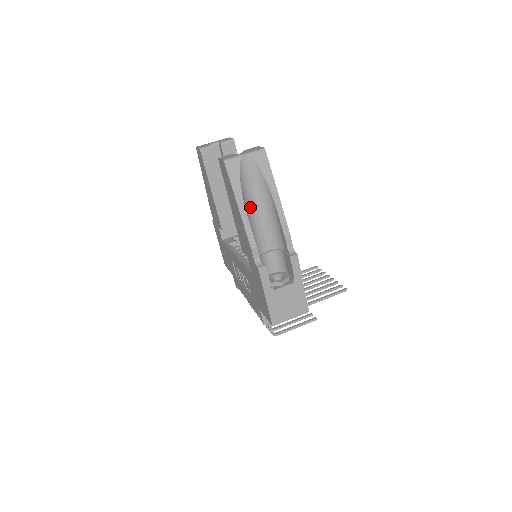
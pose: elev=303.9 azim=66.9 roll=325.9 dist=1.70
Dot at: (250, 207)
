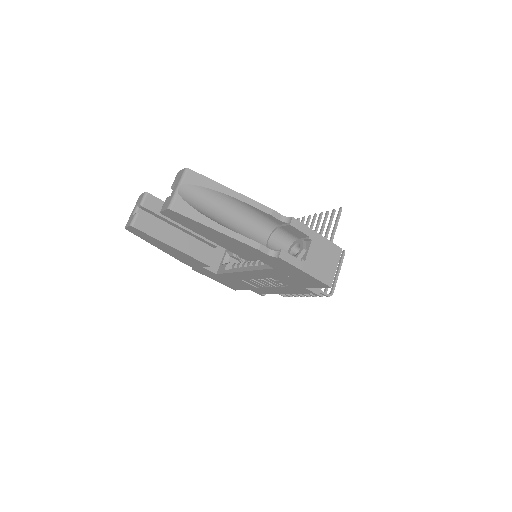
Dot at: (222, 222)
